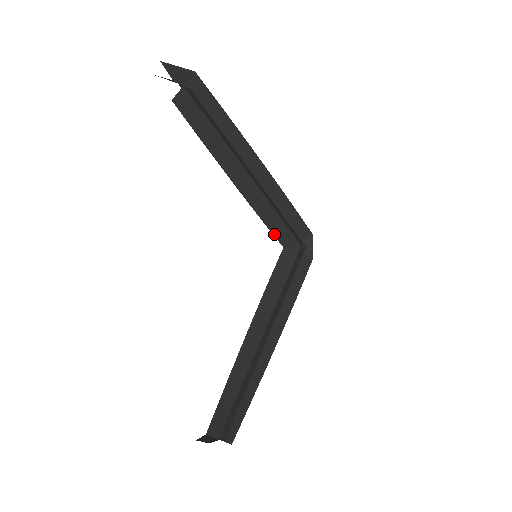
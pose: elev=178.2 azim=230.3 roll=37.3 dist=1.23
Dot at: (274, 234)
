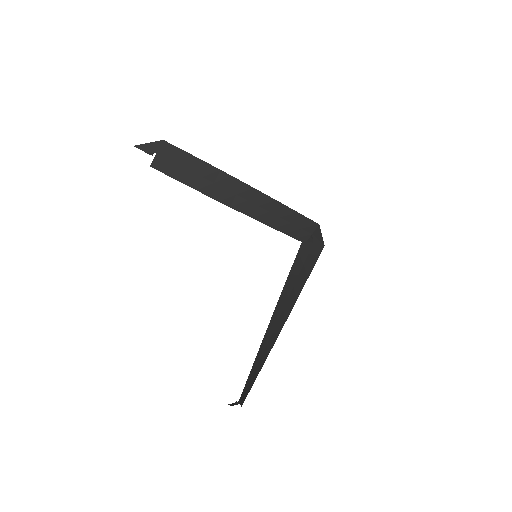
Dot at: (285, 233)
